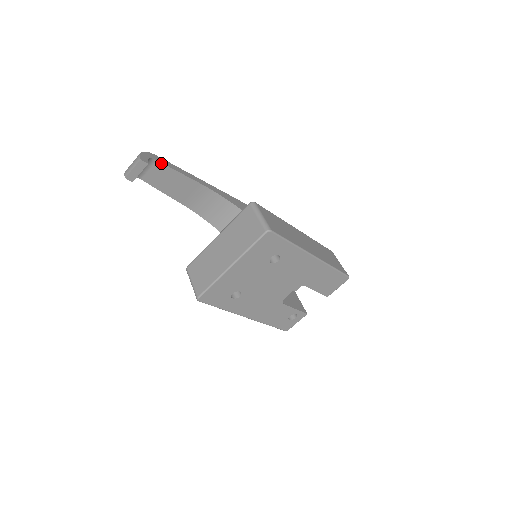
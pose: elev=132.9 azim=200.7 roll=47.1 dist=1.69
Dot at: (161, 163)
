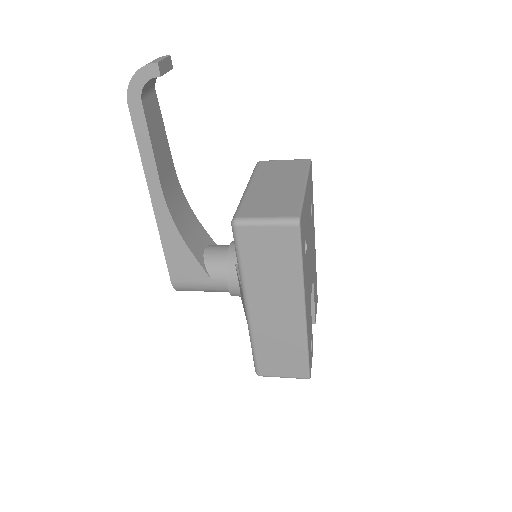
Dot at: (157, 99)
